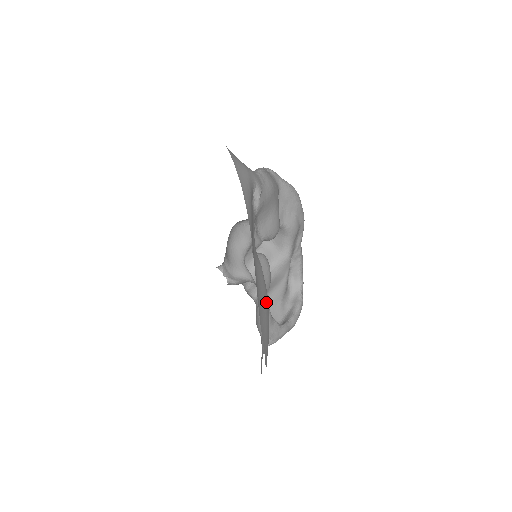
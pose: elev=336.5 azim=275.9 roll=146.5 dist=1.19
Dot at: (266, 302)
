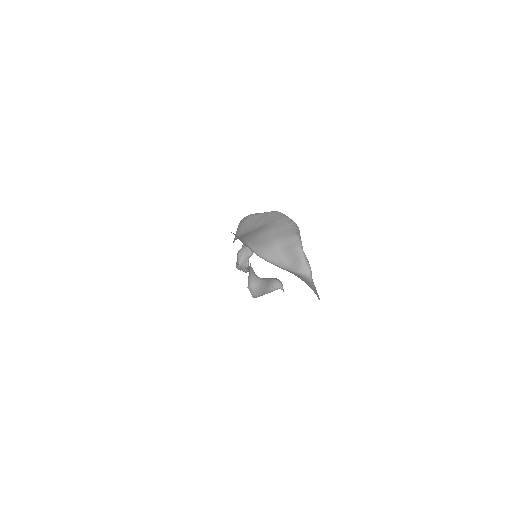
Dot at: occluded
